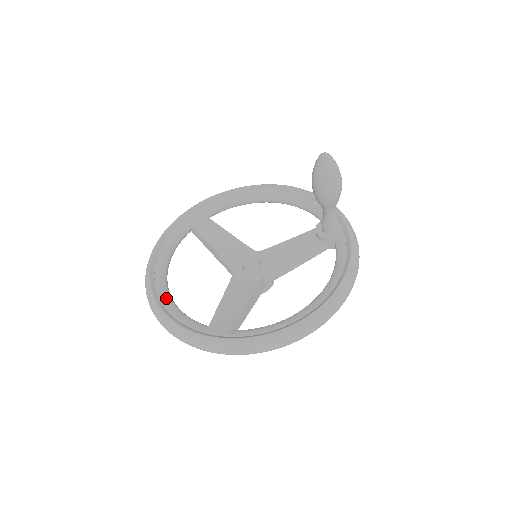
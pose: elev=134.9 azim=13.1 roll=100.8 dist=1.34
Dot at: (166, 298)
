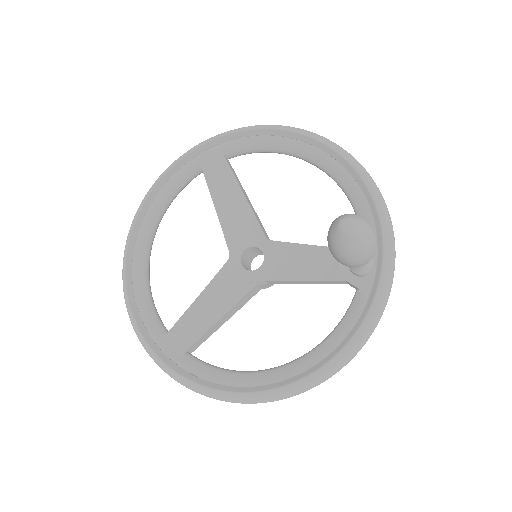
Dot at: (139, 272)
